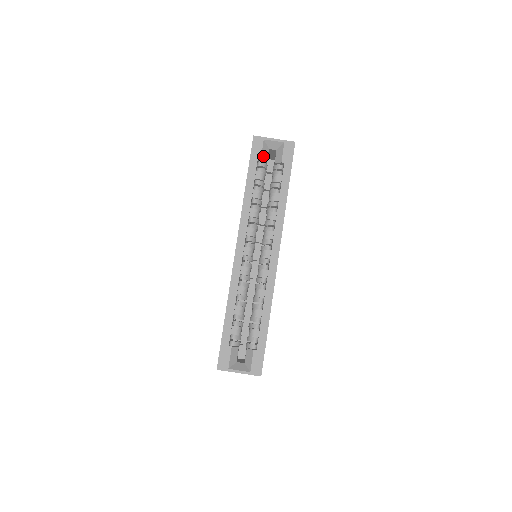
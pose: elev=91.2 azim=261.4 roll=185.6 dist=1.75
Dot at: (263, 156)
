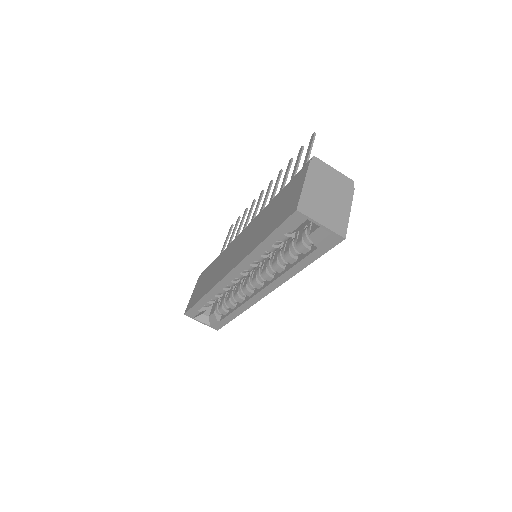
Dot at: (297, 229)
